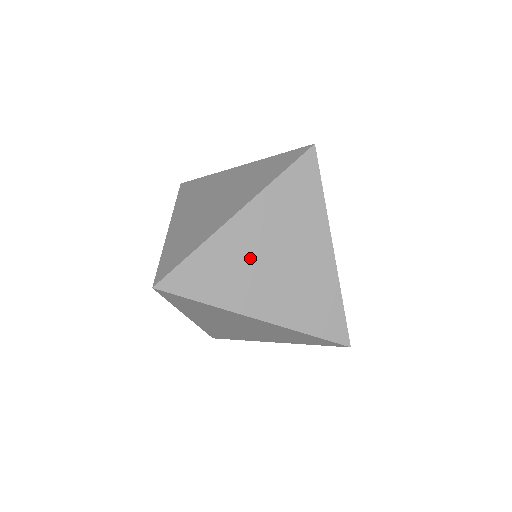
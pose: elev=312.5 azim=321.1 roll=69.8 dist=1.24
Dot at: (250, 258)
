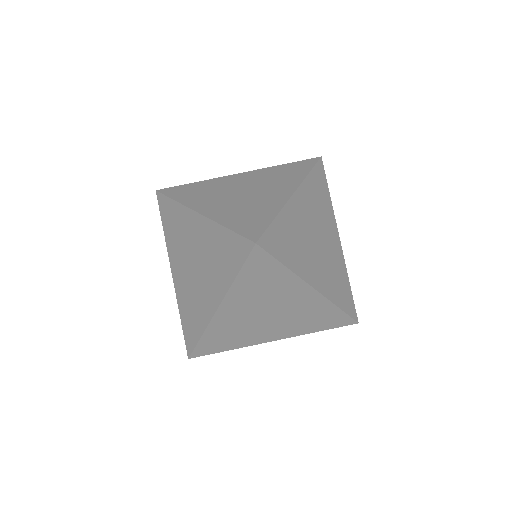
Dot at: (246, 322)
